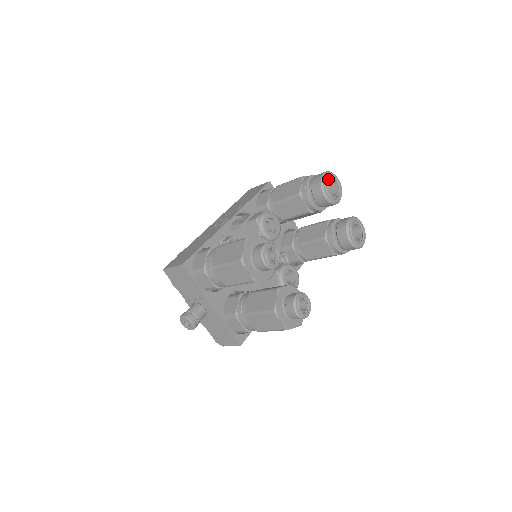
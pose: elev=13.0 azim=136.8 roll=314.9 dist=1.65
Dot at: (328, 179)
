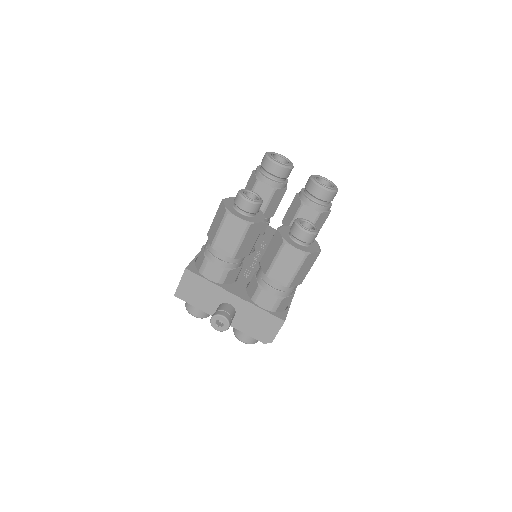
Dot at: (272, 155)
